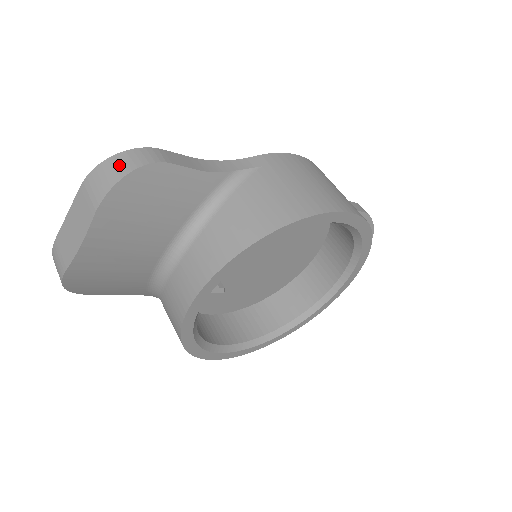
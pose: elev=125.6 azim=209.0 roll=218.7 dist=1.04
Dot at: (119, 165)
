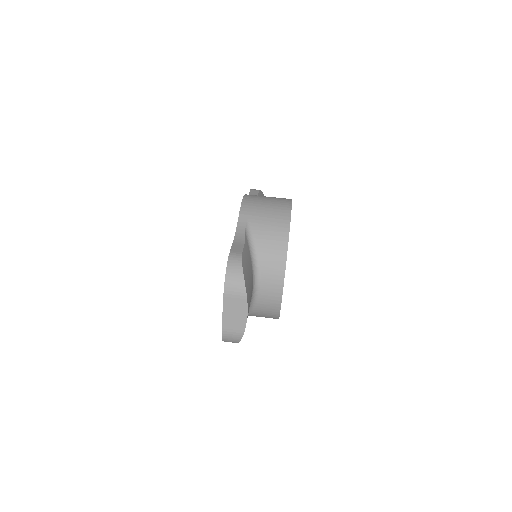
Dot at: (234, 273)
